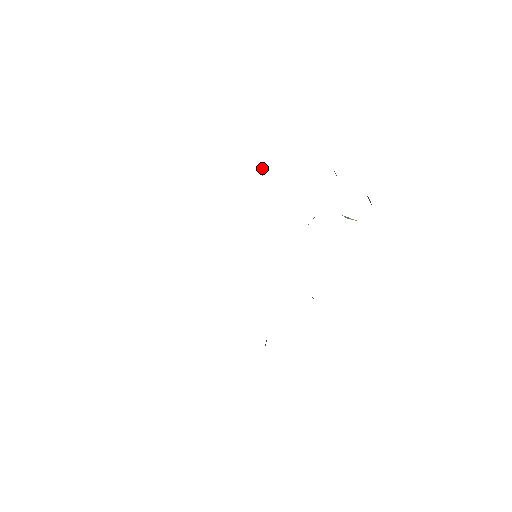
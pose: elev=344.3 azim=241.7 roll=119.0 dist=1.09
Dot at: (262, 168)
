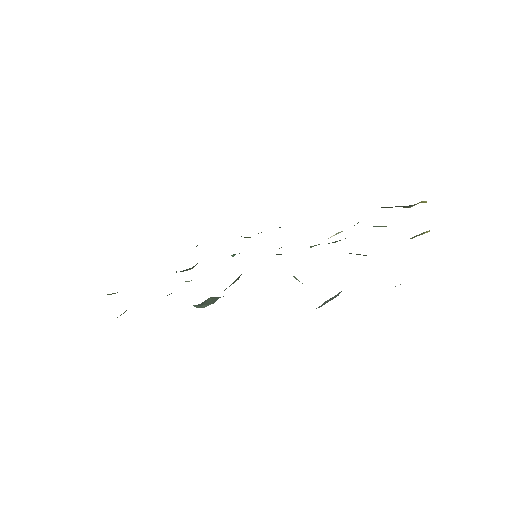
Dot at: occluded
